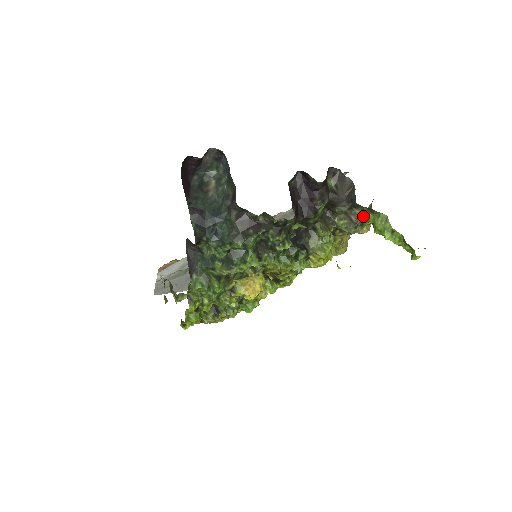
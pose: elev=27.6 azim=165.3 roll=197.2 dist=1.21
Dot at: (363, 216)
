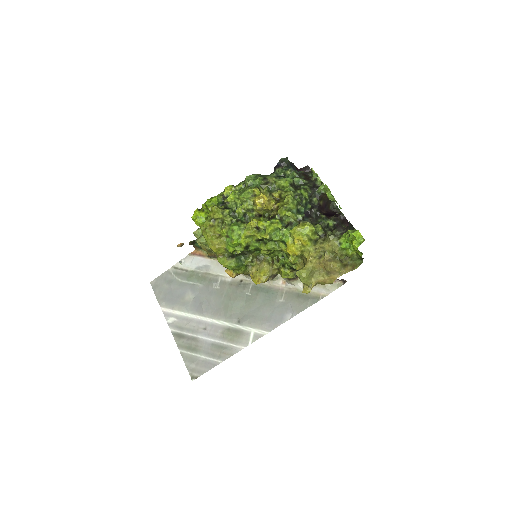
Dot at: occluded
